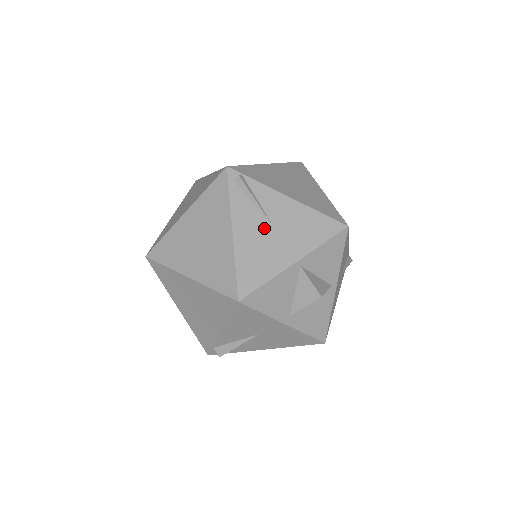
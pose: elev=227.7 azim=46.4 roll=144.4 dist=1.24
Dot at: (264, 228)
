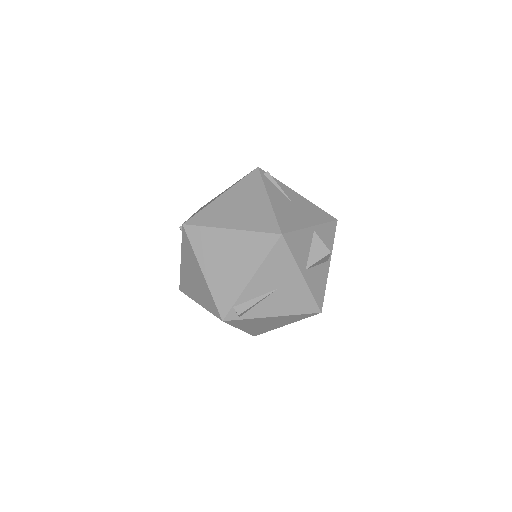
Dot at: (288, 203)
